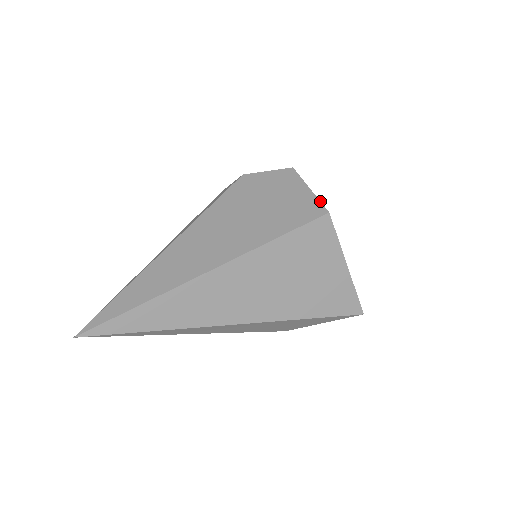
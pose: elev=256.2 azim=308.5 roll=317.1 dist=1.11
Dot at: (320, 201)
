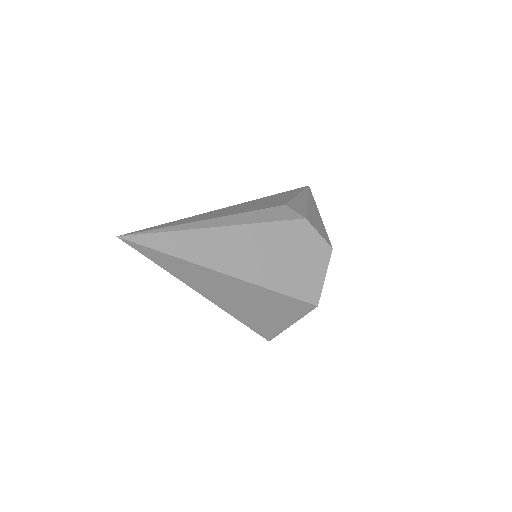
Dot at: occluded
